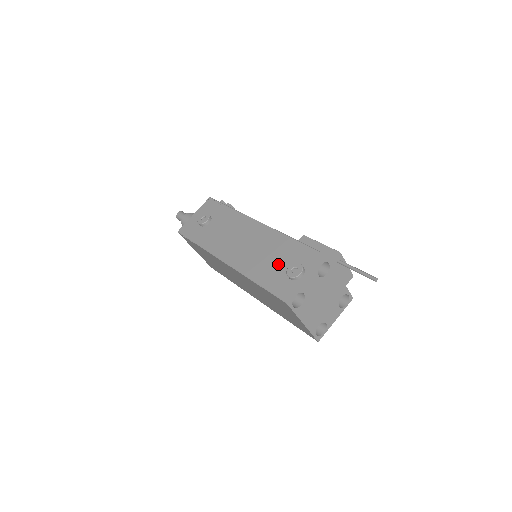
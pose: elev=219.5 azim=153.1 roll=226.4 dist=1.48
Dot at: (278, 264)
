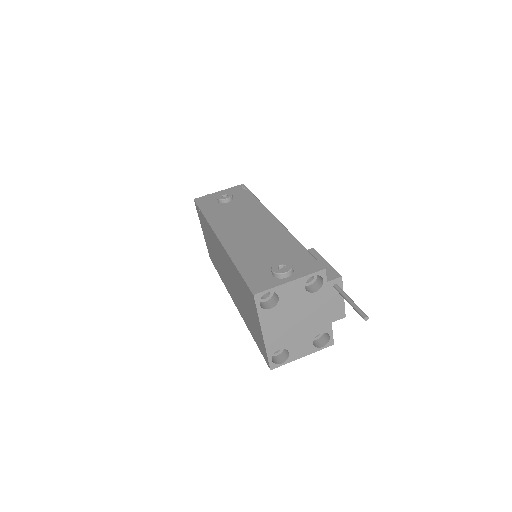
Dot at: (269, 258)
